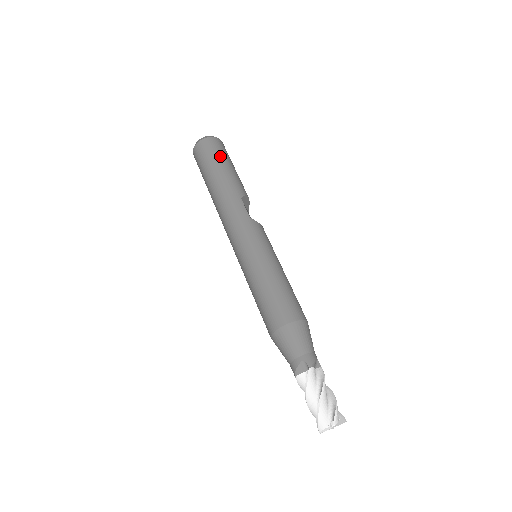
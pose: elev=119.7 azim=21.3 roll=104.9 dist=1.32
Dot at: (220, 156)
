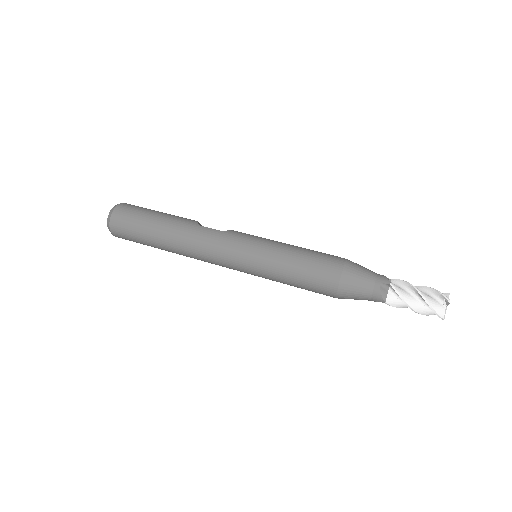
Dot at: (143, 212)
